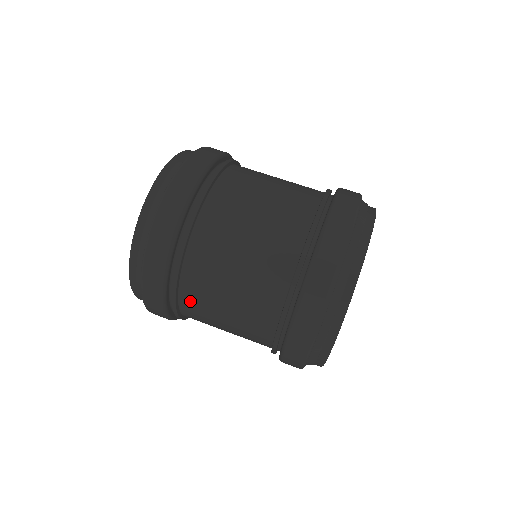
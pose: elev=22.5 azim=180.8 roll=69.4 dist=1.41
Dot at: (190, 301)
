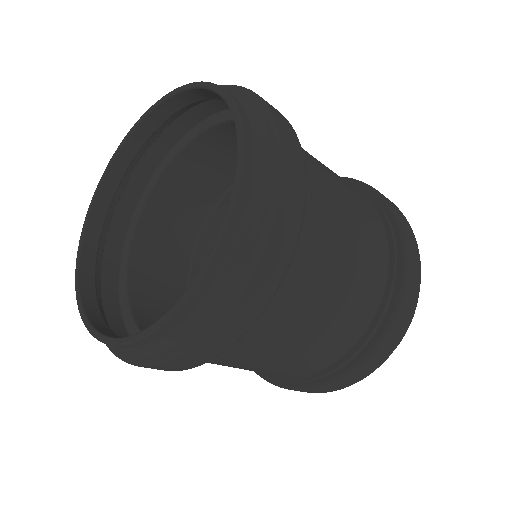
Dot at: (297, 289)
